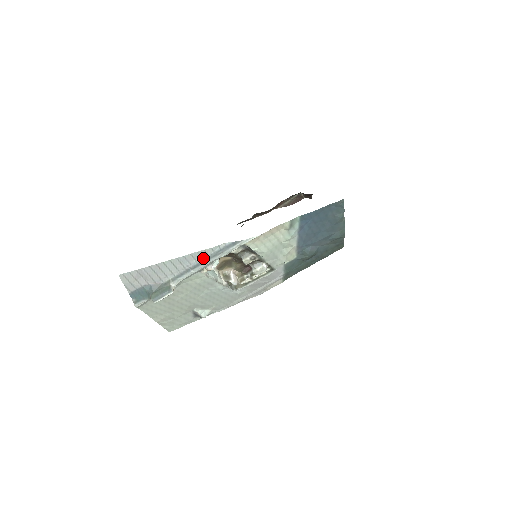
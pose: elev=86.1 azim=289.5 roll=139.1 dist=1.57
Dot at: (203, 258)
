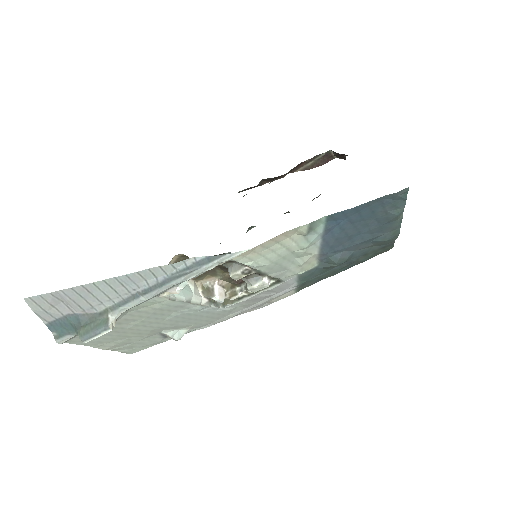
Dot at: (159, 279)
